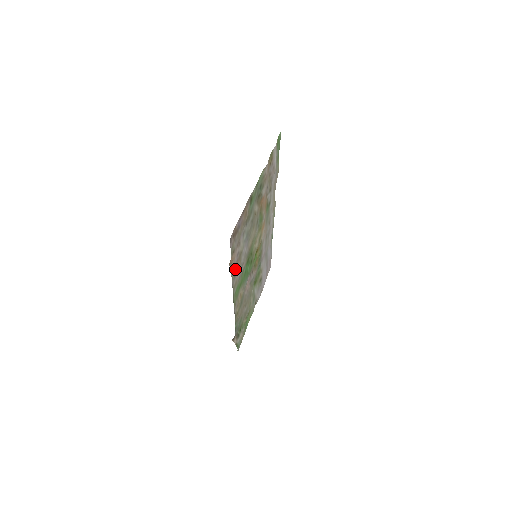
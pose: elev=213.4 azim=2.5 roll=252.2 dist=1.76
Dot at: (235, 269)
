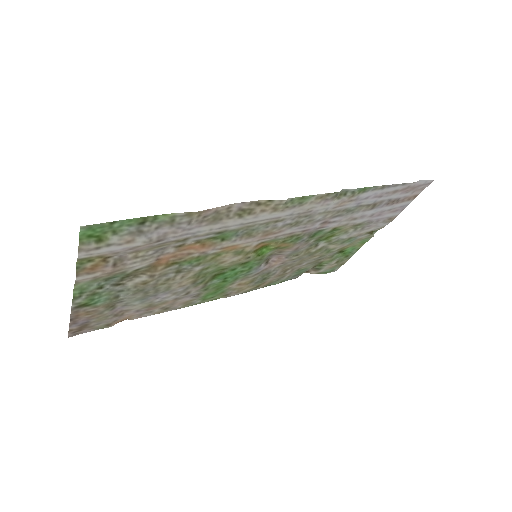
Dot at: (156, 309)
